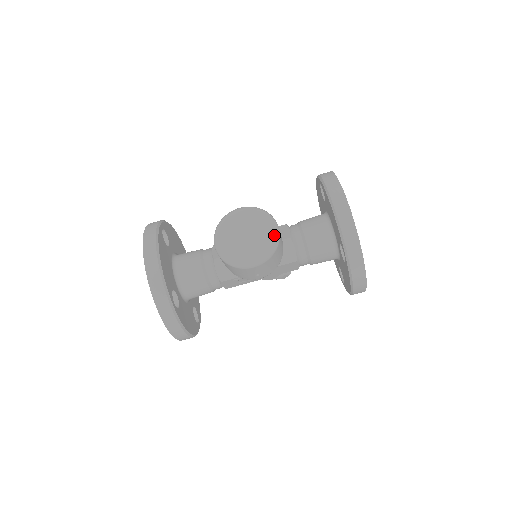
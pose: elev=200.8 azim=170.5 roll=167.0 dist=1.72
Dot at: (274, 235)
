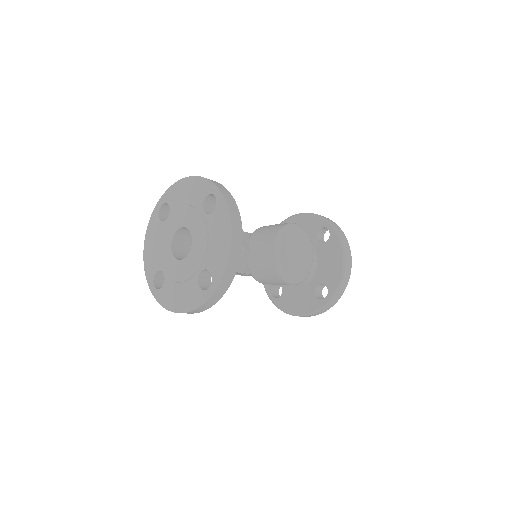
Dot at: (311, 264)
